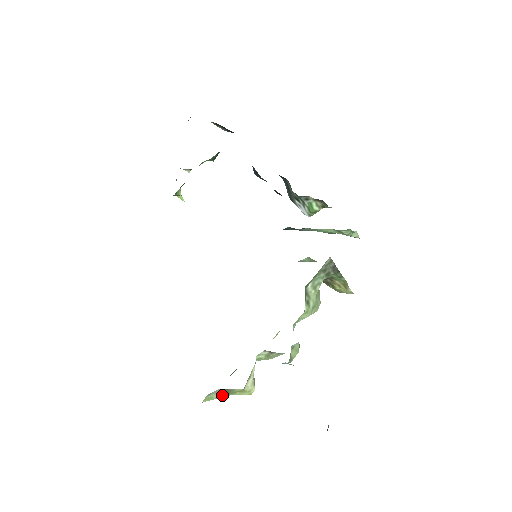
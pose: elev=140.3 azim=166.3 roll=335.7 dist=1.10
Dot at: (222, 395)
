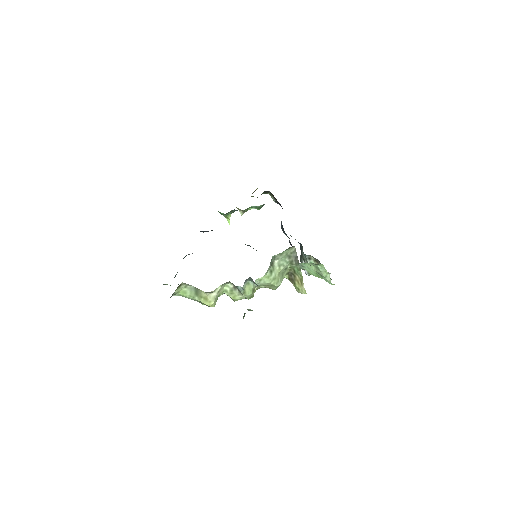
Dot at: (193, 295)
